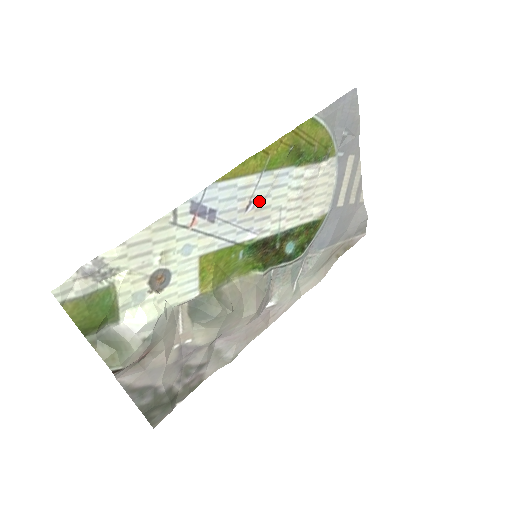
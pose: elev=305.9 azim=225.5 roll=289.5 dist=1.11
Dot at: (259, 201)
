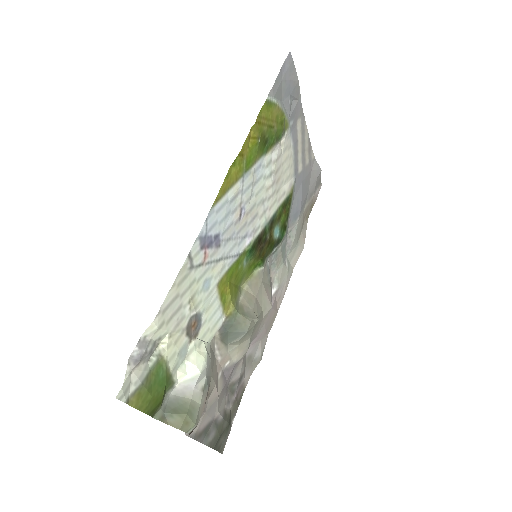
Dot at: (247, 204)
